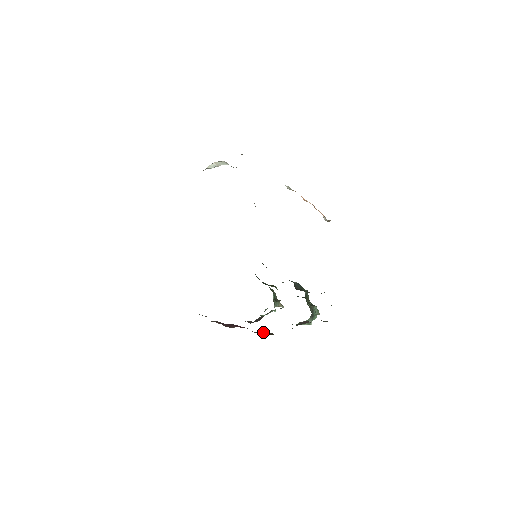
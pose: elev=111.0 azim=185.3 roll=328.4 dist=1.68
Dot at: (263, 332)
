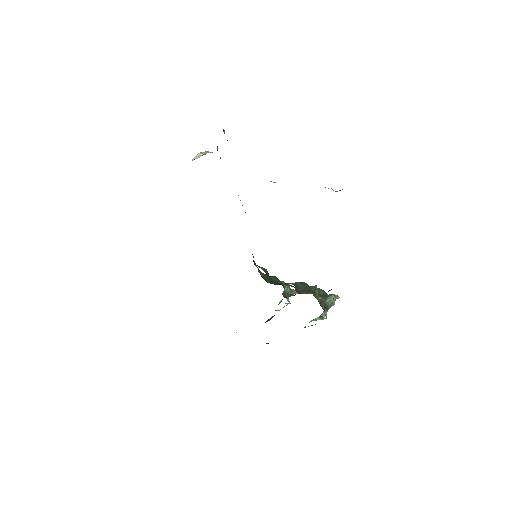
Dot at: occluded
